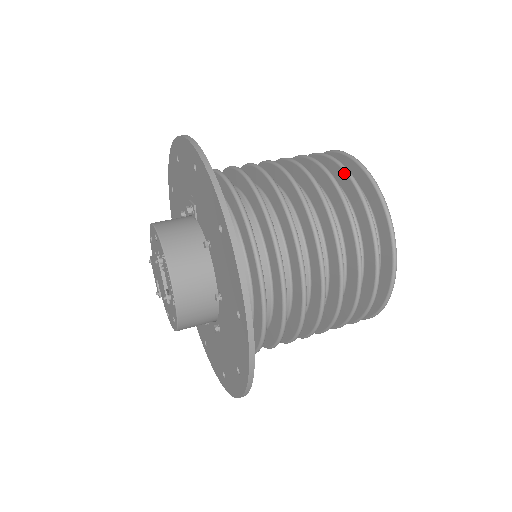
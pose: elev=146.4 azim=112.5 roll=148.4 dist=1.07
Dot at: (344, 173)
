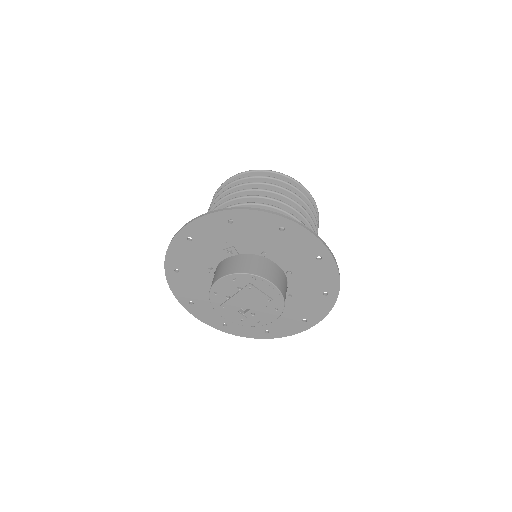
Dot at: (260, 178)
